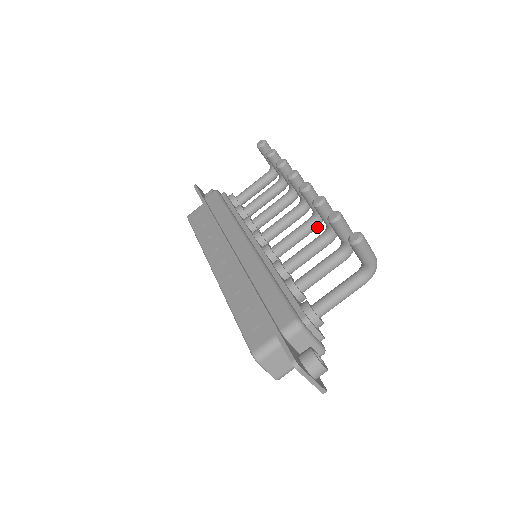
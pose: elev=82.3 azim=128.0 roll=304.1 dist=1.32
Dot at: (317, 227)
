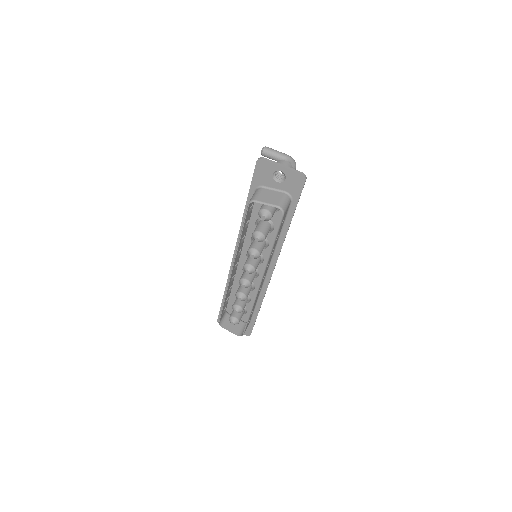
Dot at: occluded
